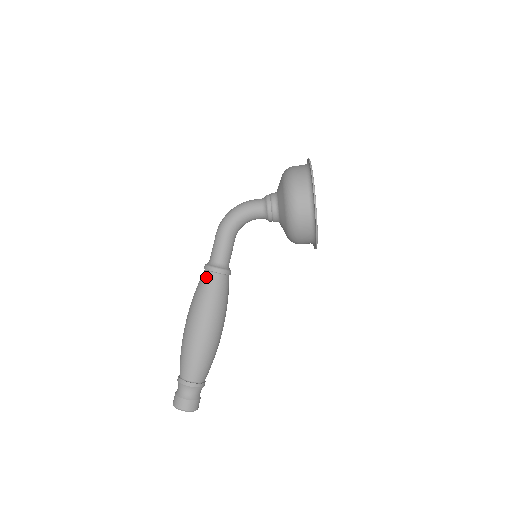
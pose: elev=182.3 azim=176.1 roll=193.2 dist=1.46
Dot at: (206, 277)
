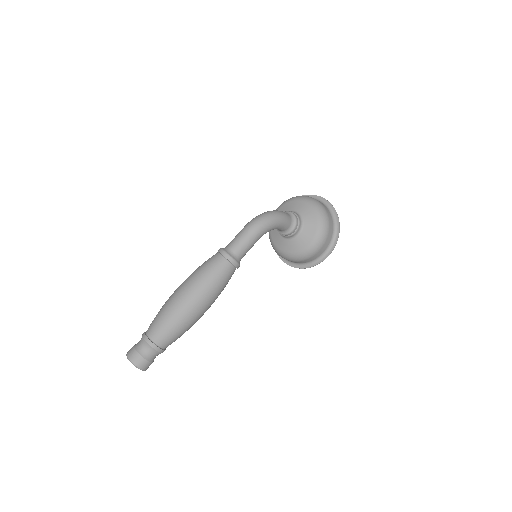
Dot at: (227, 268)
